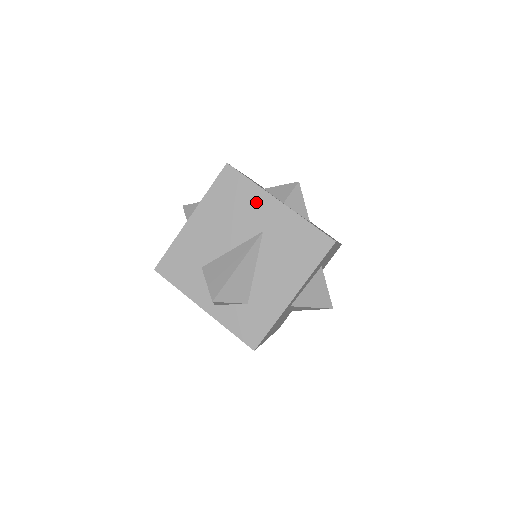
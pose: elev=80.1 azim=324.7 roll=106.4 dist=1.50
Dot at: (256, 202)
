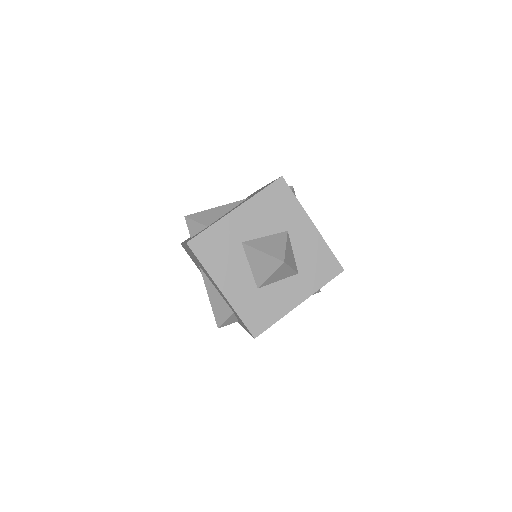
Dot at: occluded
